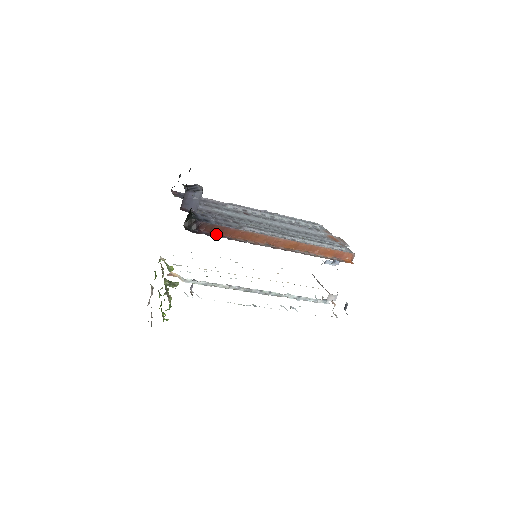
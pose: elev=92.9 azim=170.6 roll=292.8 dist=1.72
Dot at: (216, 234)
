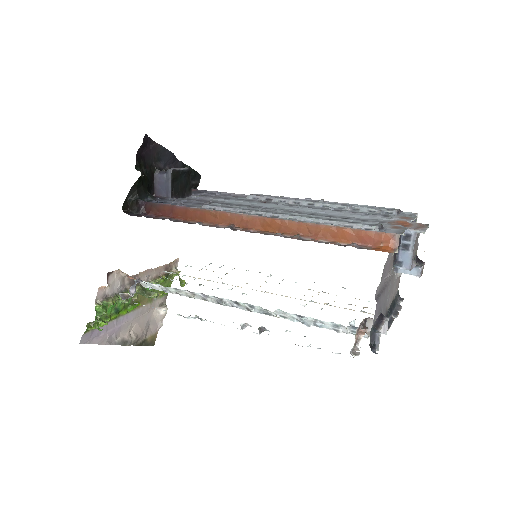
Dot at: (164, 217)
